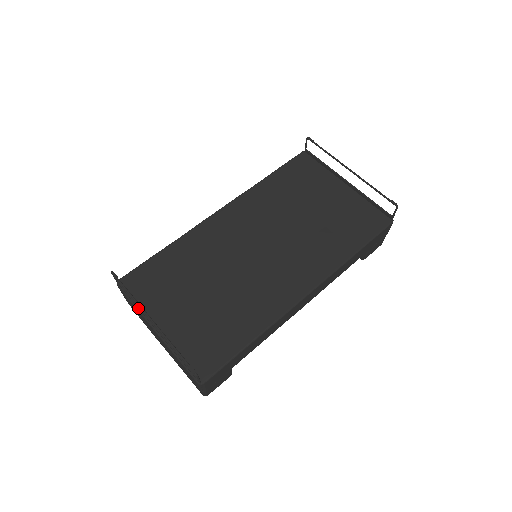
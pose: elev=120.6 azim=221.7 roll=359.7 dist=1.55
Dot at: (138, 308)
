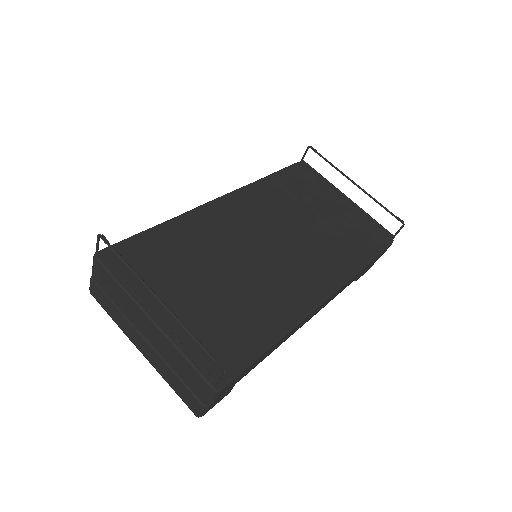
Dot at: (127, 288)
